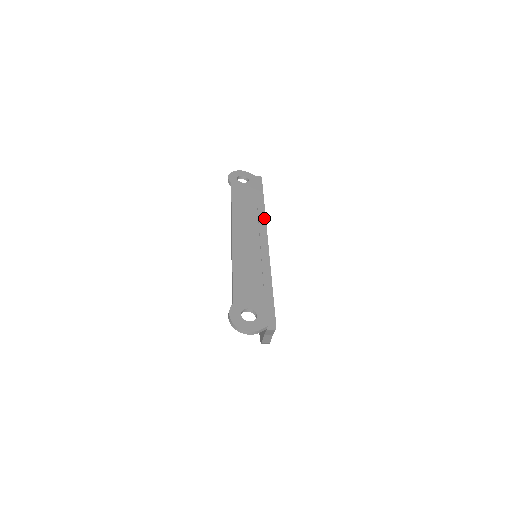
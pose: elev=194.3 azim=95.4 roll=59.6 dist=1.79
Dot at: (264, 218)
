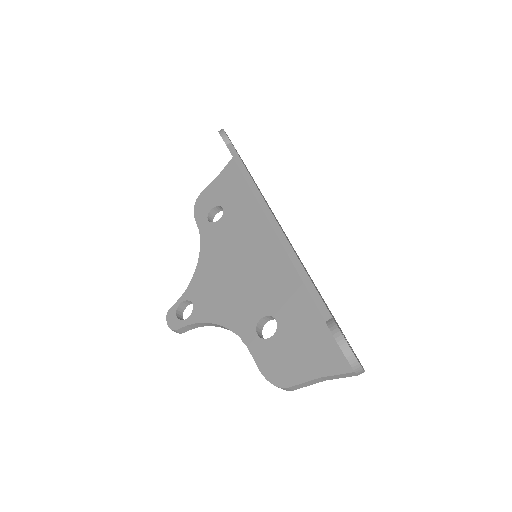
Dot at: (273, 213)
